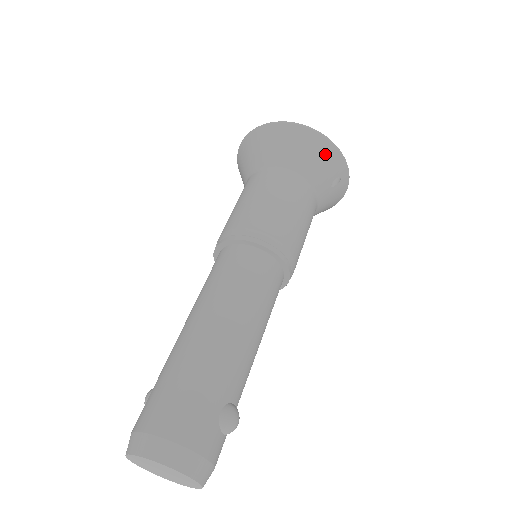
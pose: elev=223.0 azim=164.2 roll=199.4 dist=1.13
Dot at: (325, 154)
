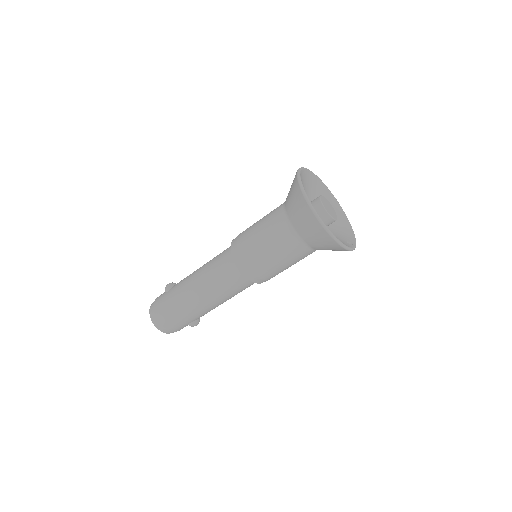
Dot at: (335, 249)
